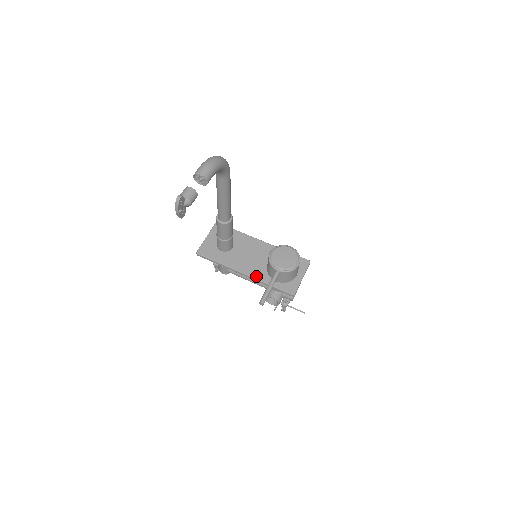
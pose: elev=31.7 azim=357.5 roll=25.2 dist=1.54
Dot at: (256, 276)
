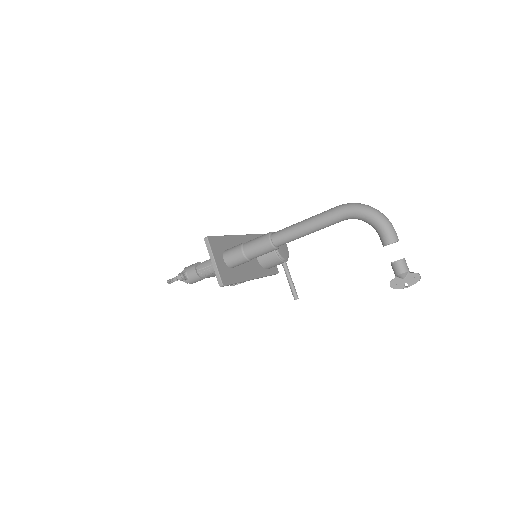
Dot at: (260, 274)
